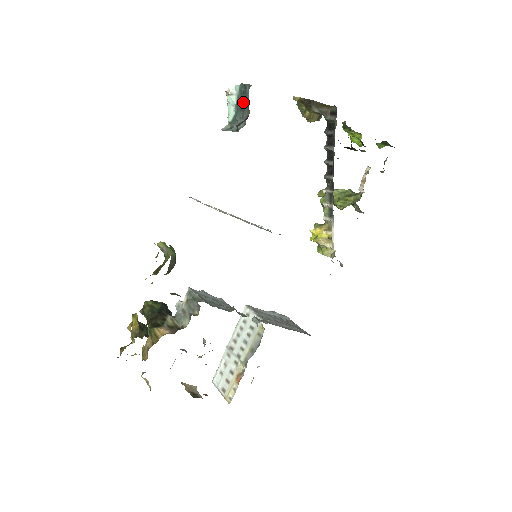
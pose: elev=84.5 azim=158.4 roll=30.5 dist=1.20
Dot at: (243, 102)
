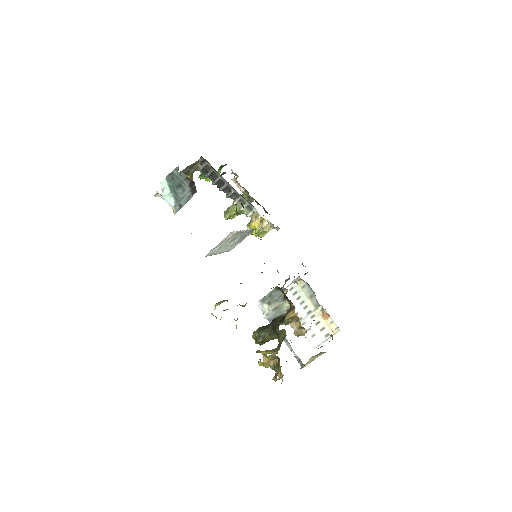
Dot at: (177, 183)
